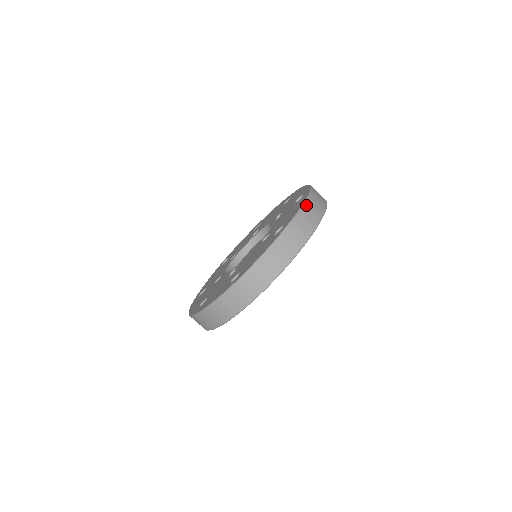
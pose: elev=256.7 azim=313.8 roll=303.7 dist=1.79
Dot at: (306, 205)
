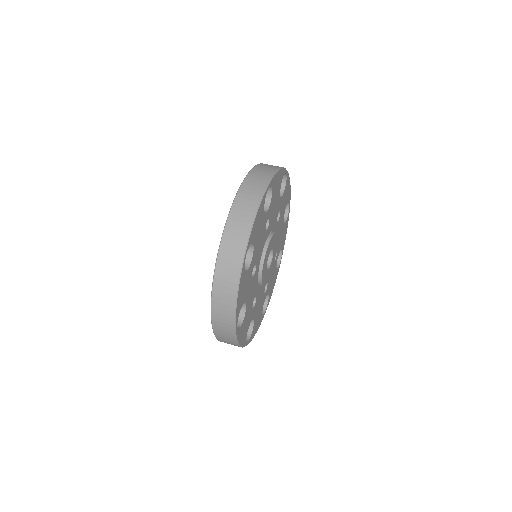
Dot at: (258, 166)
